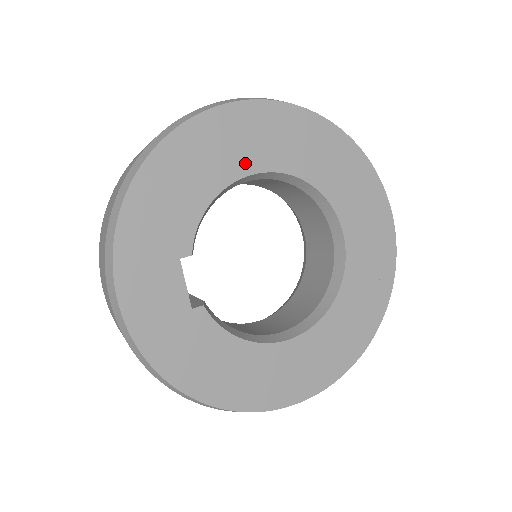
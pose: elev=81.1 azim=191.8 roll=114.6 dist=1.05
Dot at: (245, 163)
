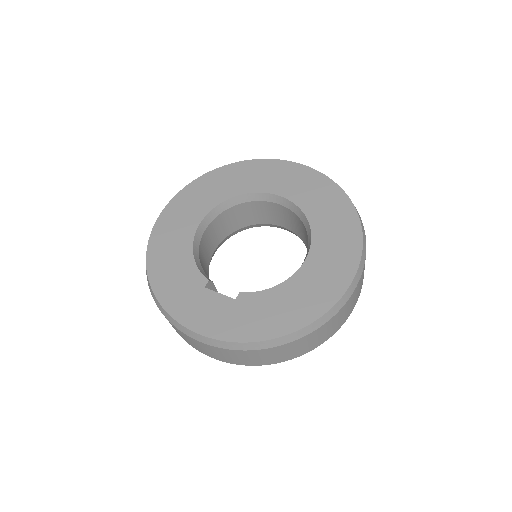
Dot at: (191, 225)
